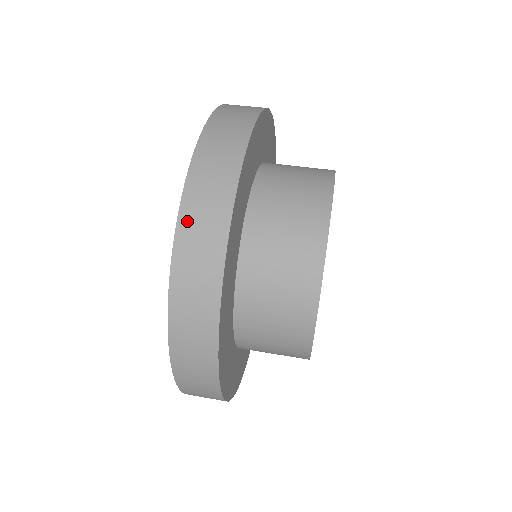
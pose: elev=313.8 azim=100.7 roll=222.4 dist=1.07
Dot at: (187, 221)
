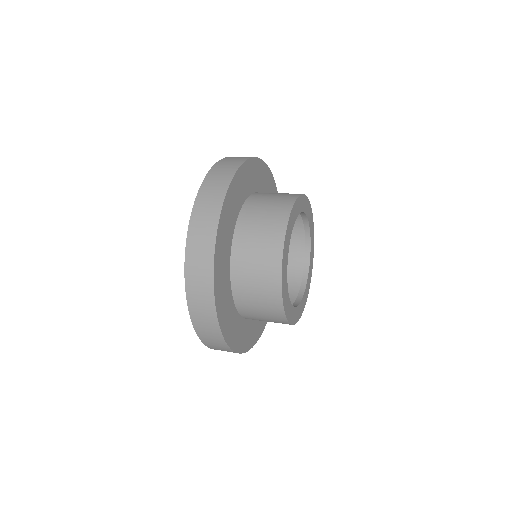
Dot at: occluded
